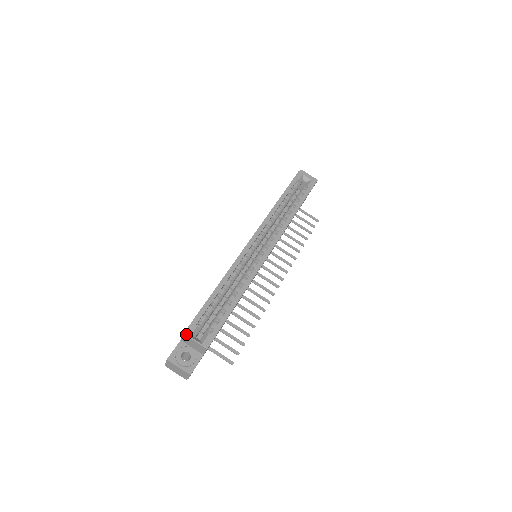
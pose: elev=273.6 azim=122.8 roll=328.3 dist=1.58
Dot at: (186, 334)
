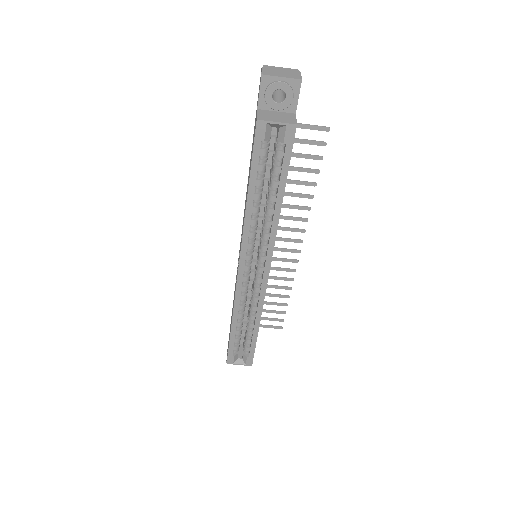
Dot at: occluded
